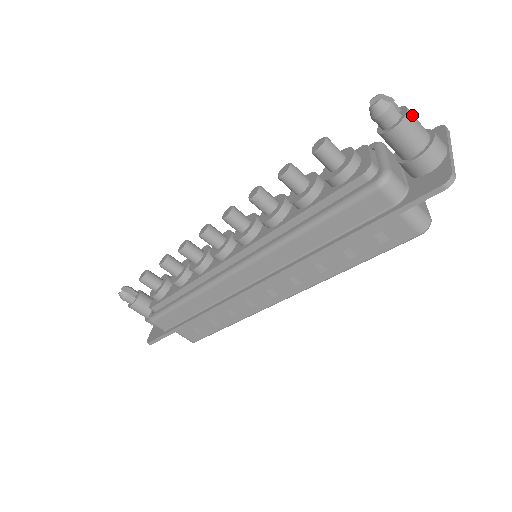
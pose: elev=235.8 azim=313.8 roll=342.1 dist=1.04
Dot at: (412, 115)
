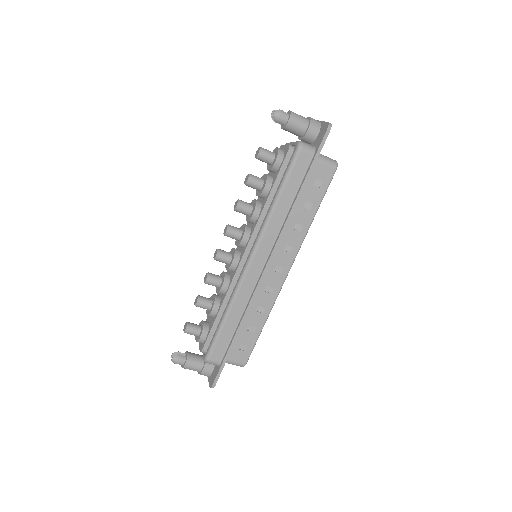
Dot at: (293, 112)
